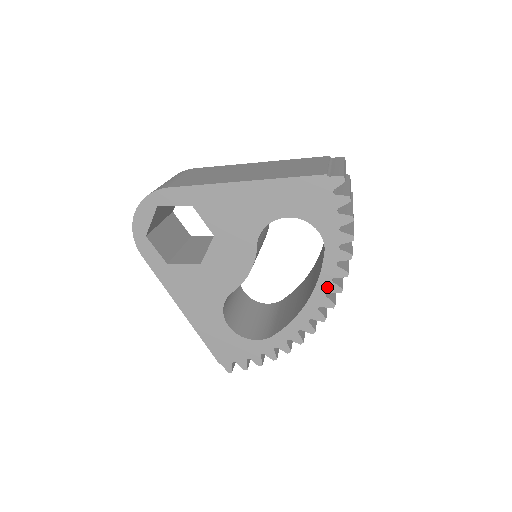
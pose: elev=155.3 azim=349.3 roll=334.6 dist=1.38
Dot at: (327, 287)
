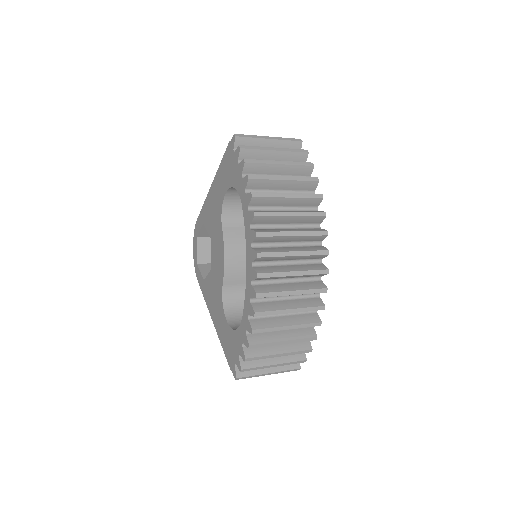
Dot at: (250, 237)
